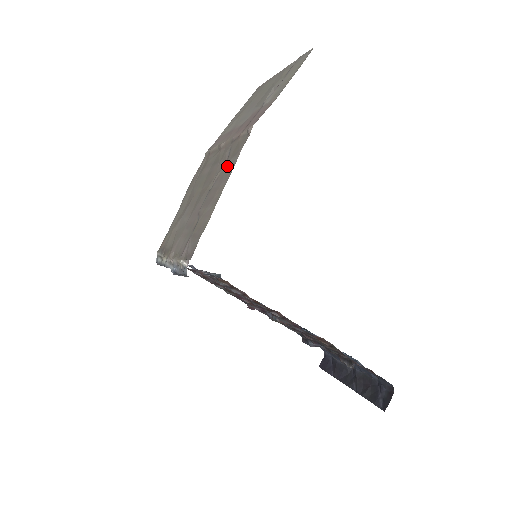
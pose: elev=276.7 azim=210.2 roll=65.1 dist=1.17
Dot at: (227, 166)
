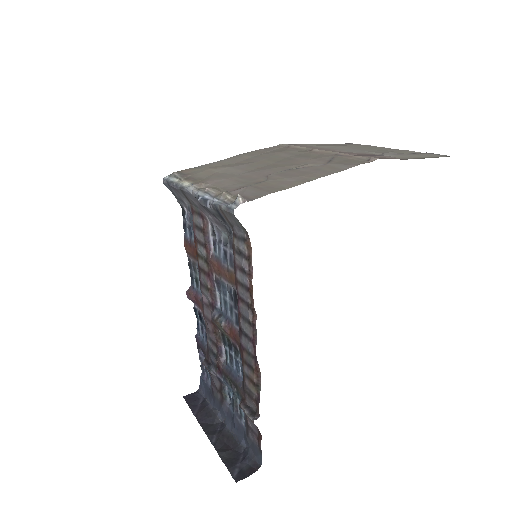
Dot at: (329, 166)
